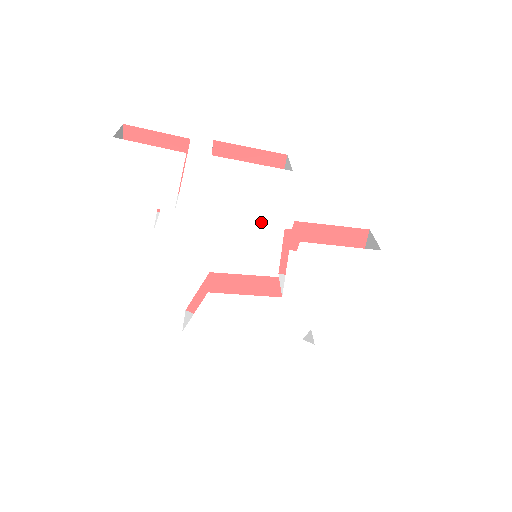
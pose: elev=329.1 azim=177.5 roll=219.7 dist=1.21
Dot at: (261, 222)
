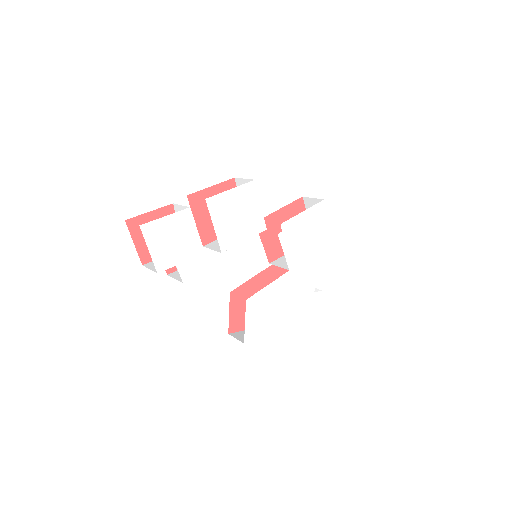
Dot at: (253, 226)
